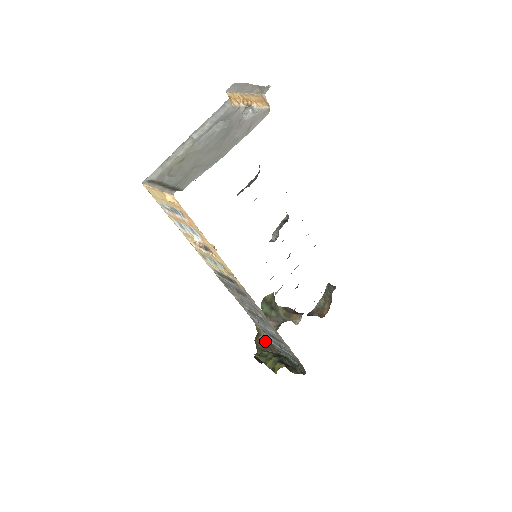
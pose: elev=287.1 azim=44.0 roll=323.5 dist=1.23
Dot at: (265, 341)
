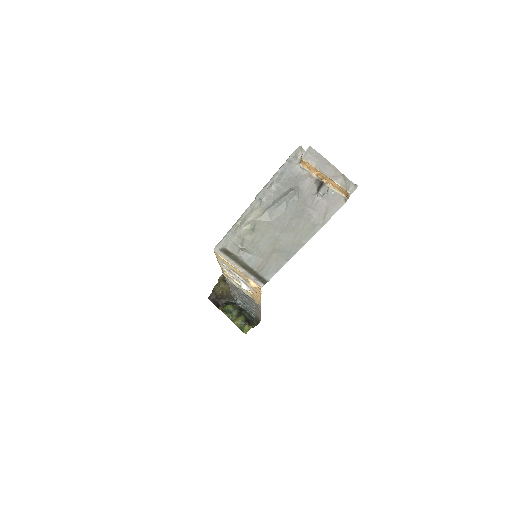
Dot at: (224, 291)
